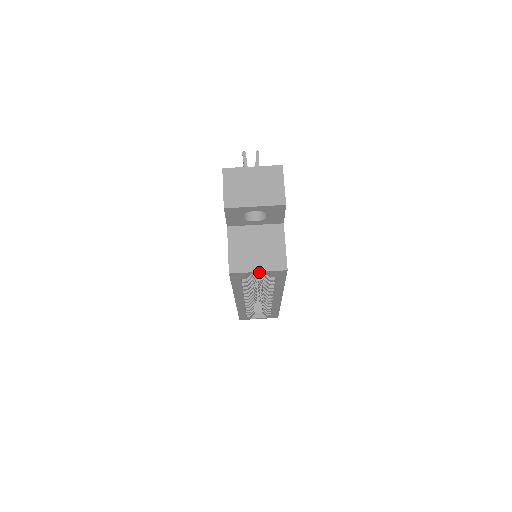
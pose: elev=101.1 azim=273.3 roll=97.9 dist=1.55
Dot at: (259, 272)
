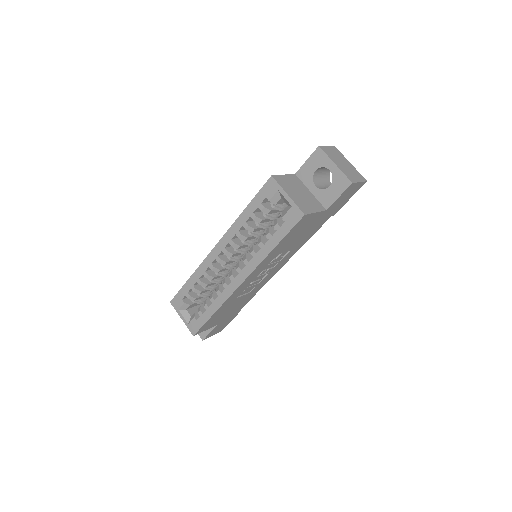
Dot at: (287, 197)
